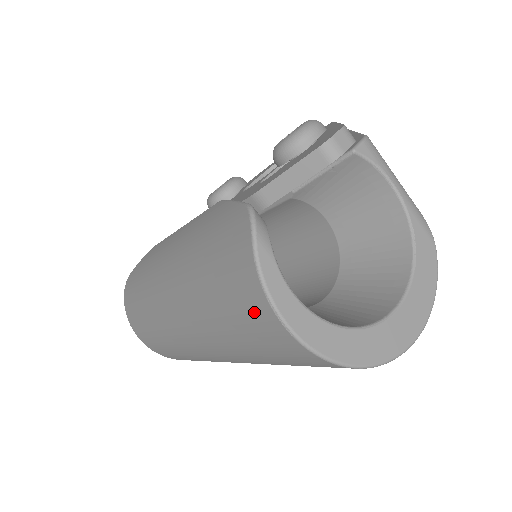
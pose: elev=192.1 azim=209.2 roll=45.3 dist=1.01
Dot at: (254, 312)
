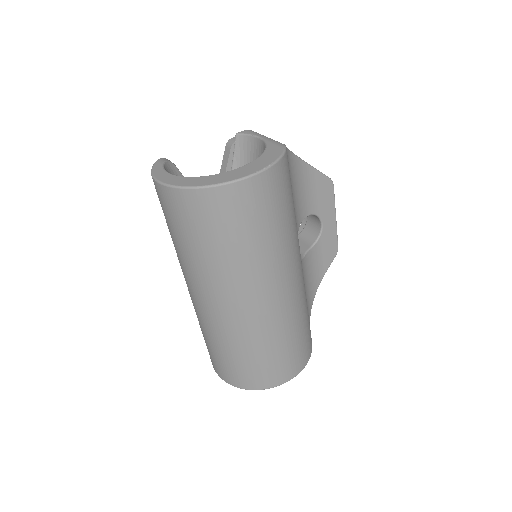
Dot at: (157, 194)
